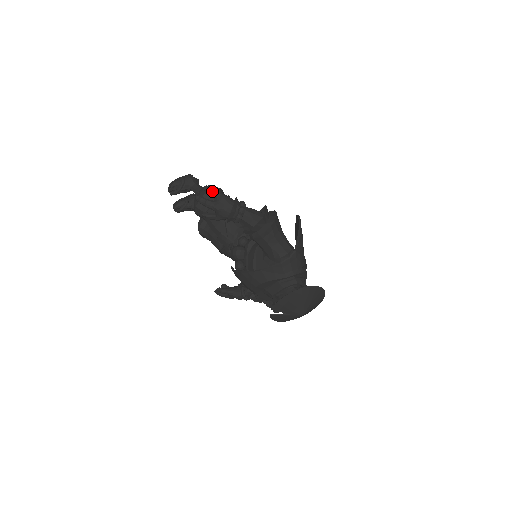
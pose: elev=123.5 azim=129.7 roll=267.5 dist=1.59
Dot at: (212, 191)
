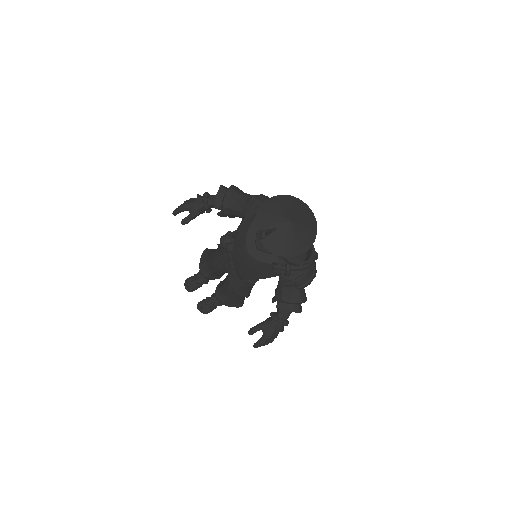
Dot at: (183, 203)
